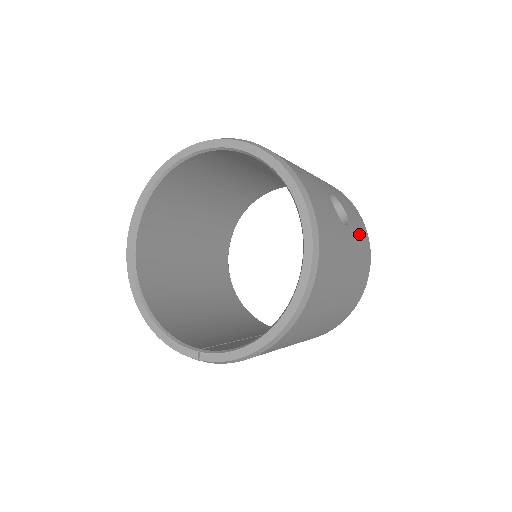
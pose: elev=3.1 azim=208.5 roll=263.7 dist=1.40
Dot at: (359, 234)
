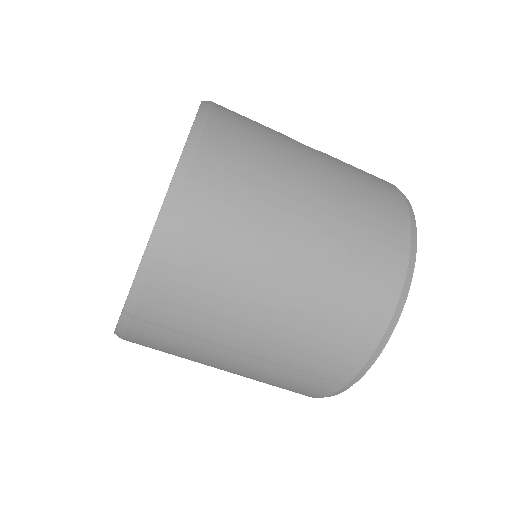
Dot at: (358, 170)
